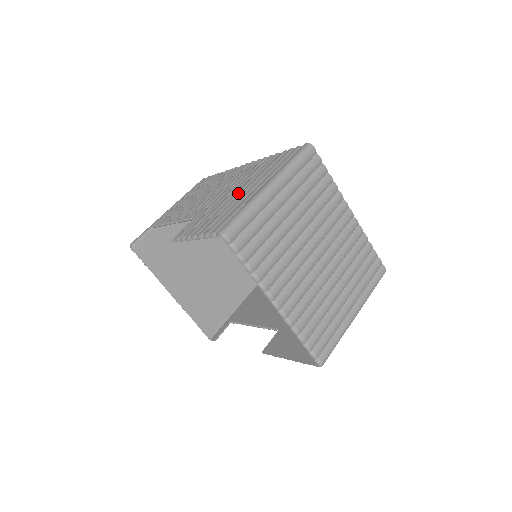
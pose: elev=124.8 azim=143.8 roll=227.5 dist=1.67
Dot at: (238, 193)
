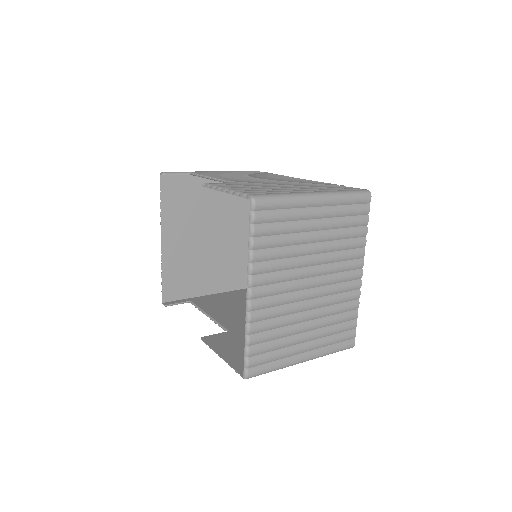
Dot at: occluded
